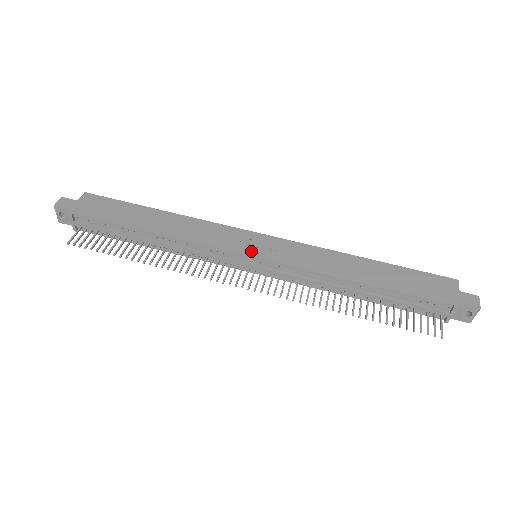
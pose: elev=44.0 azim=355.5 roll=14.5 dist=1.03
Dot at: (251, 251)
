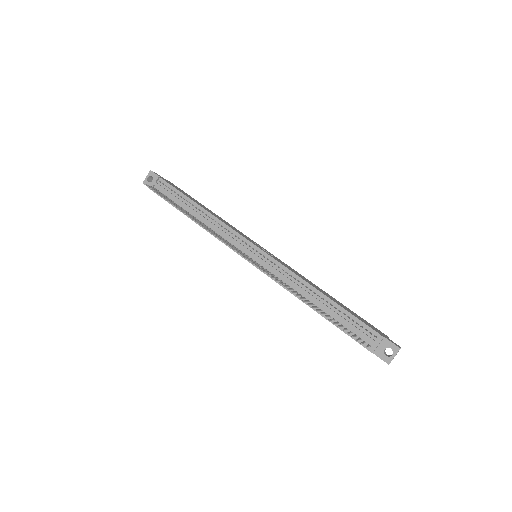
Dot at: (257, 245)
